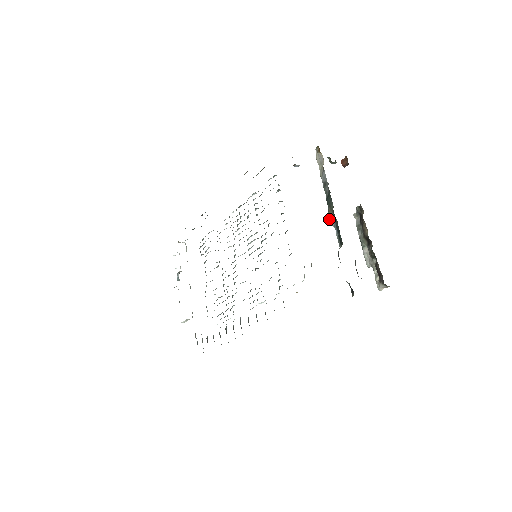
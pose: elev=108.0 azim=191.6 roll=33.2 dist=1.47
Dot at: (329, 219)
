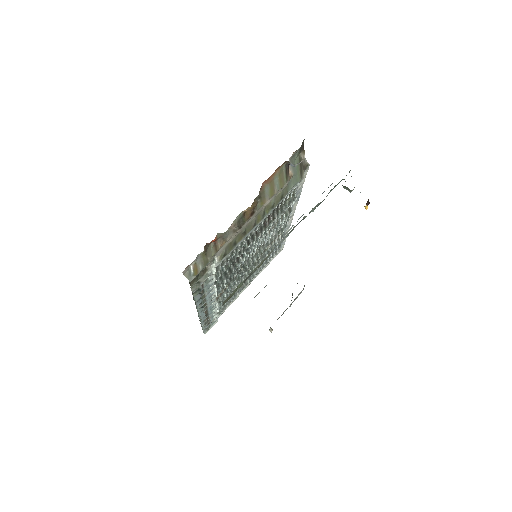
Dot at: occluded
